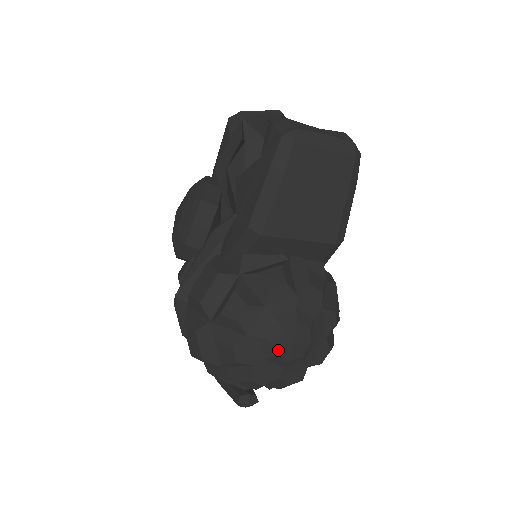
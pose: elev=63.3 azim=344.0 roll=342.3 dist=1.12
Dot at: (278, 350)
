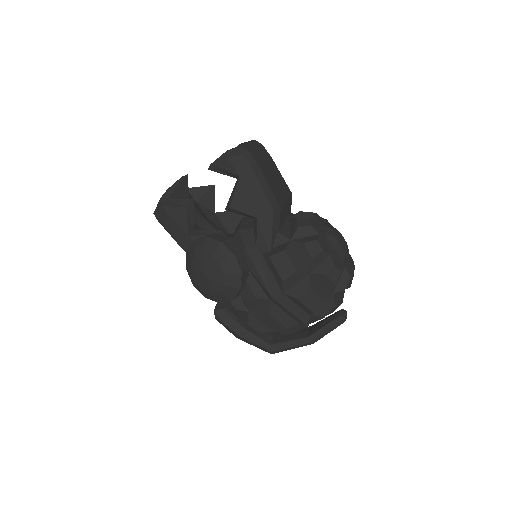
Dot at: (343, 247)
